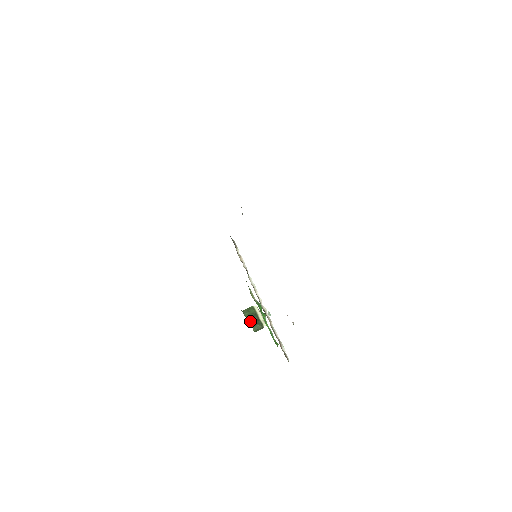
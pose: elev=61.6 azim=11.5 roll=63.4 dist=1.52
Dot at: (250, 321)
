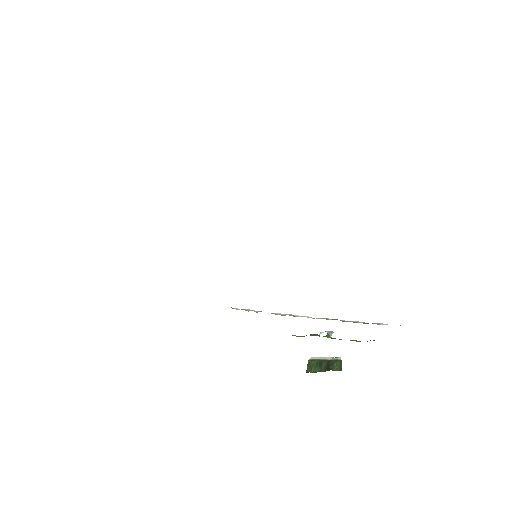
Dot at: (324, 370)
